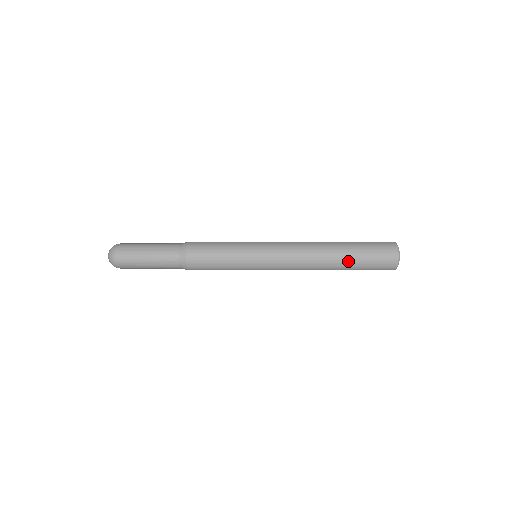
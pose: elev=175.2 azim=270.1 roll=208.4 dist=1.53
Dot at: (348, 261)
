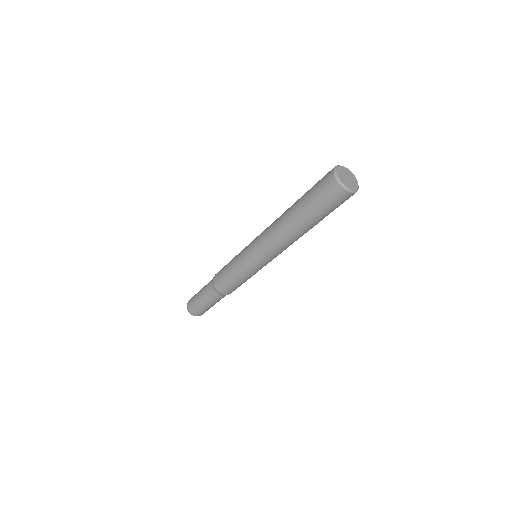
Dot at: (298, 203)
